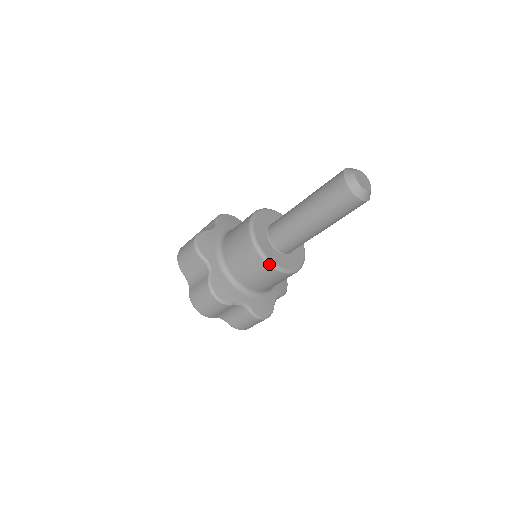
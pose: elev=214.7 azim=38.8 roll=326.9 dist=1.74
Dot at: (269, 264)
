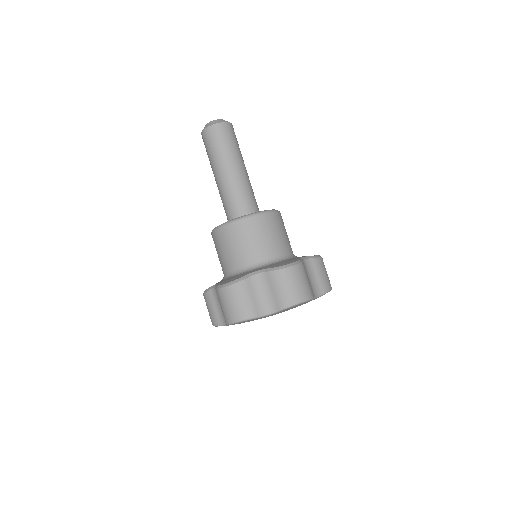
Dot at: (231, 223)
